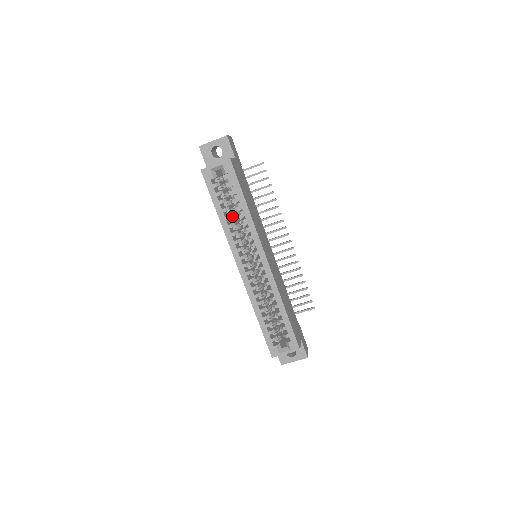
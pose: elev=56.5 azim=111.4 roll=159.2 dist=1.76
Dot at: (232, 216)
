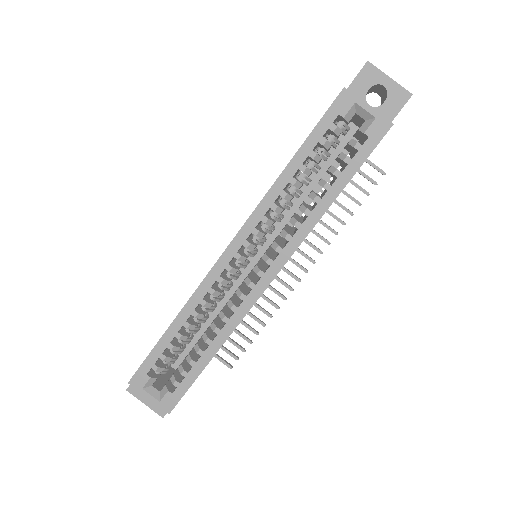
Dot at: (300, 186)
